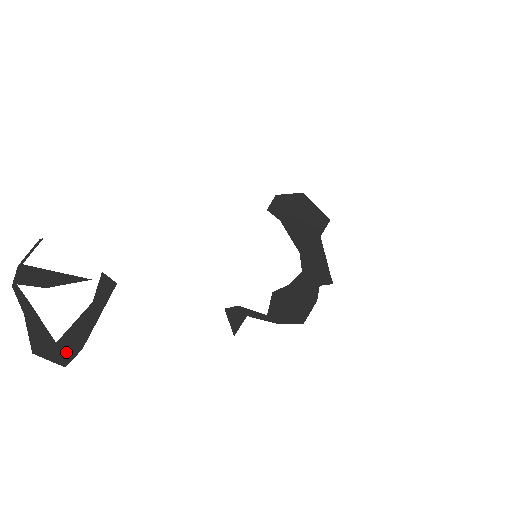
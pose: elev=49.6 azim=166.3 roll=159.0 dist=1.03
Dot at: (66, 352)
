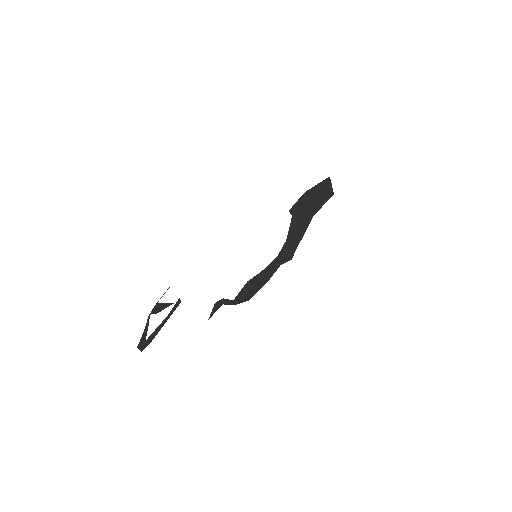
Dot at: (146, 345)
